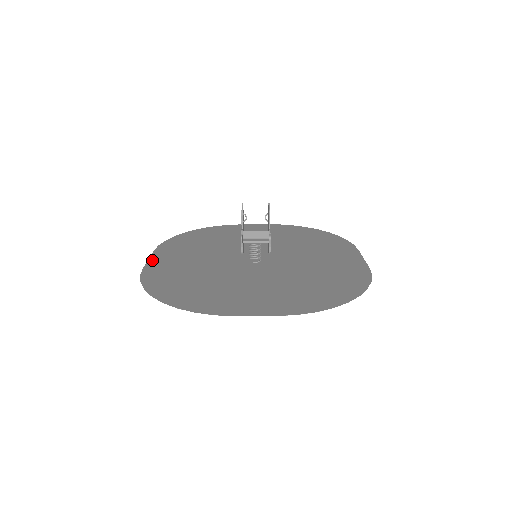
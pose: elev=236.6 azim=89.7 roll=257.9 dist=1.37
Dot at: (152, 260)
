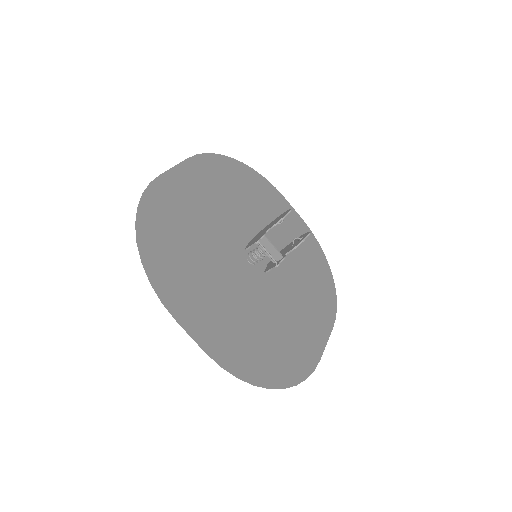
Dot at: (176, 170)
